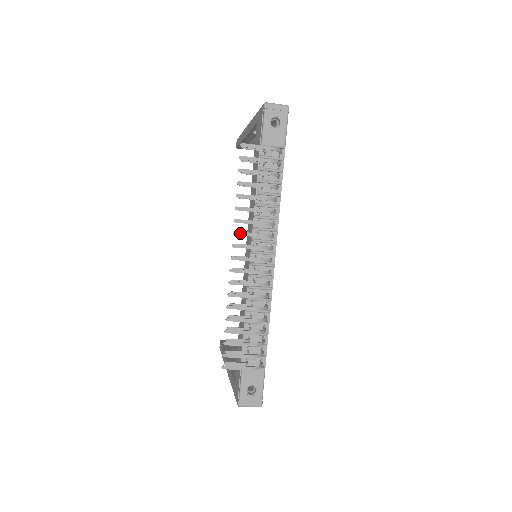
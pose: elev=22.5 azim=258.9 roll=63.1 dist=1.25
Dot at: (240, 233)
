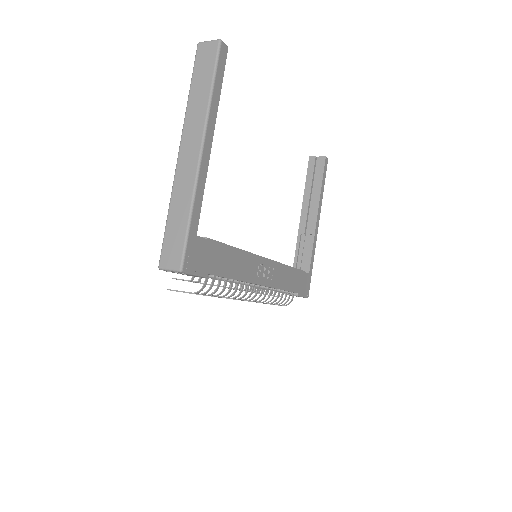
Dot at: occluded
